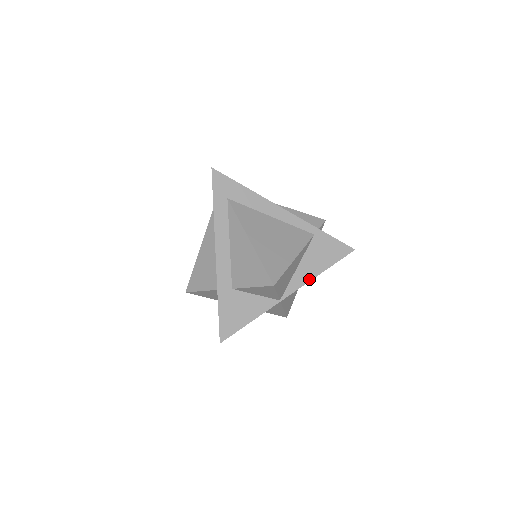
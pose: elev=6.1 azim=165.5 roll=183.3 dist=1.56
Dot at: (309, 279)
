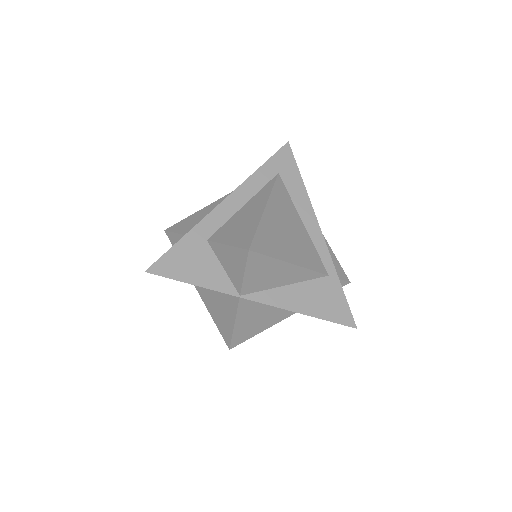
Dot at: (287, 307)
